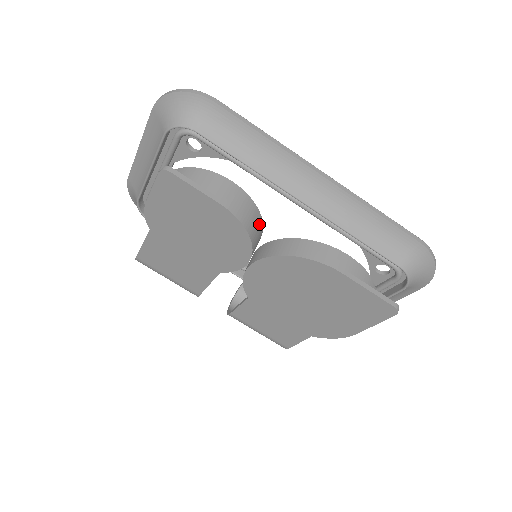
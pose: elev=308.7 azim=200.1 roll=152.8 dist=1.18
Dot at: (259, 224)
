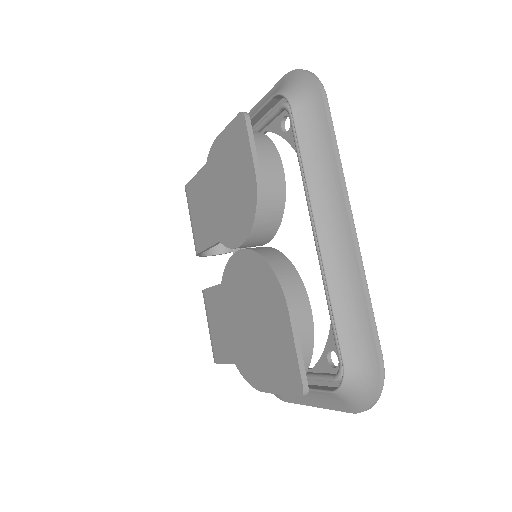
Dot at: (274, 223)
